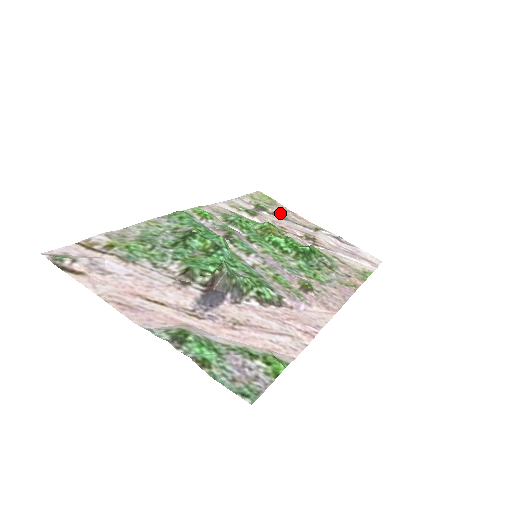
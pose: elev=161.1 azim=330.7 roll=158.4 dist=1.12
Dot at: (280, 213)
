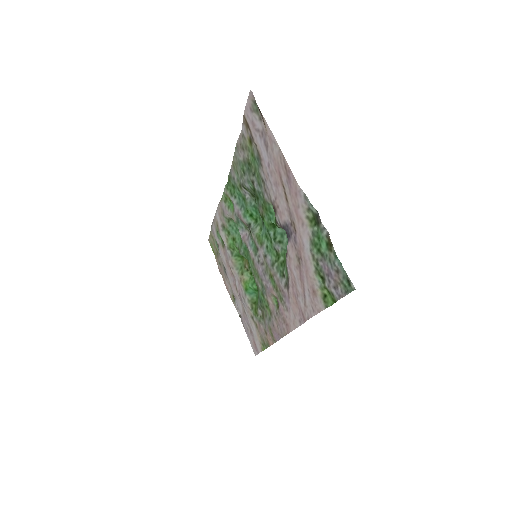
Dot at: occluded
